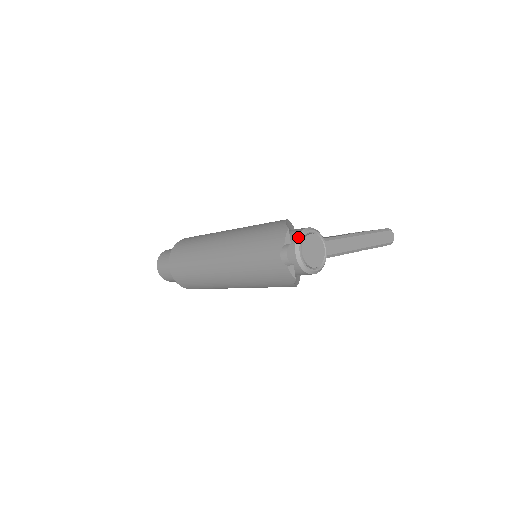
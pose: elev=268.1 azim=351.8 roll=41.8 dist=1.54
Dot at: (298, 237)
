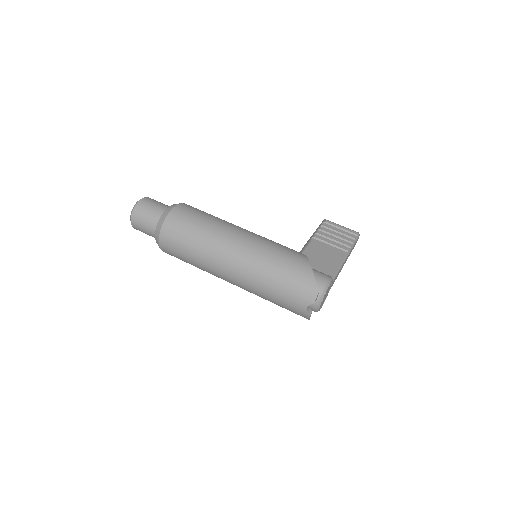
Dot at: (323, 294)
